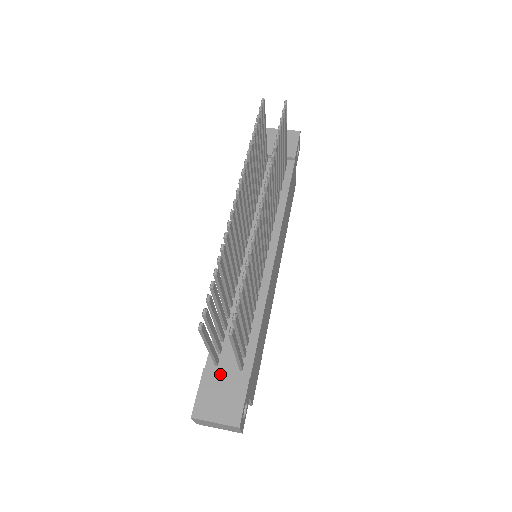
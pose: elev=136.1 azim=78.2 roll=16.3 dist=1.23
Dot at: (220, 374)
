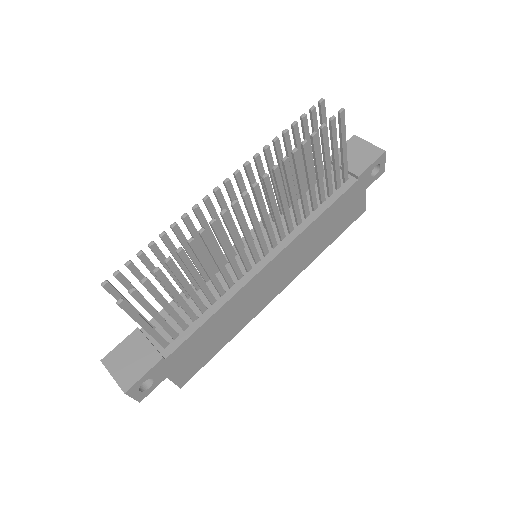
Dot at: (145, 340)
